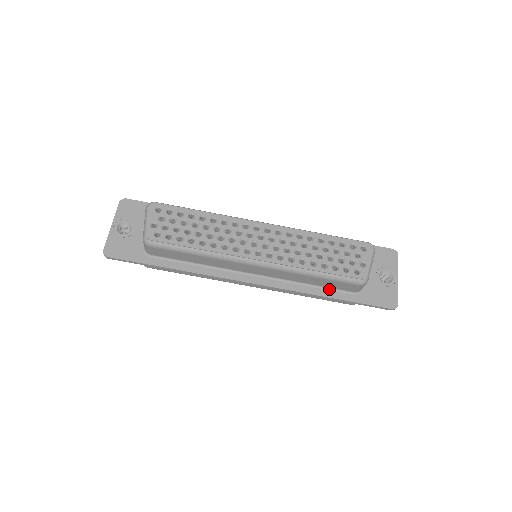
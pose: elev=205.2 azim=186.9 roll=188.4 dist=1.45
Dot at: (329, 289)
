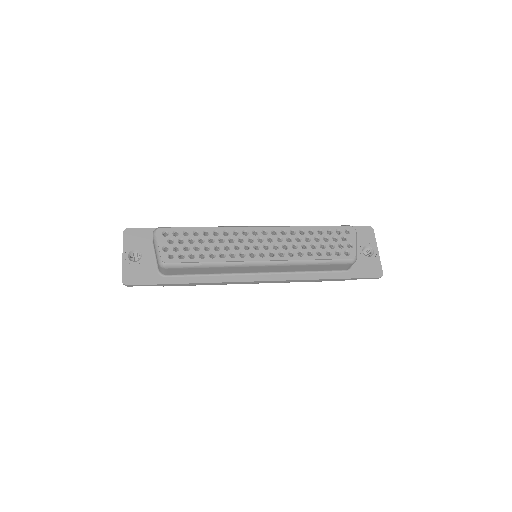
Dot at: (325, 272)
